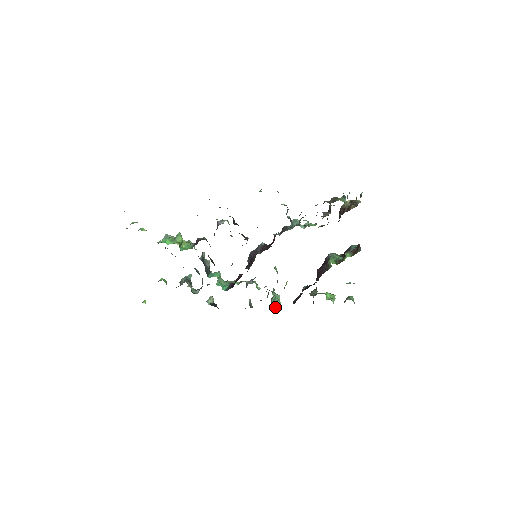
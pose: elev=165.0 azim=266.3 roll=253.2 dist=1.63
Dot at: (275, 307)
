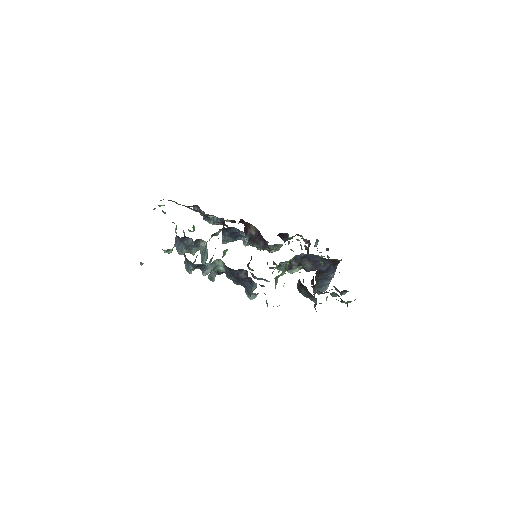
Dot at: occluded
